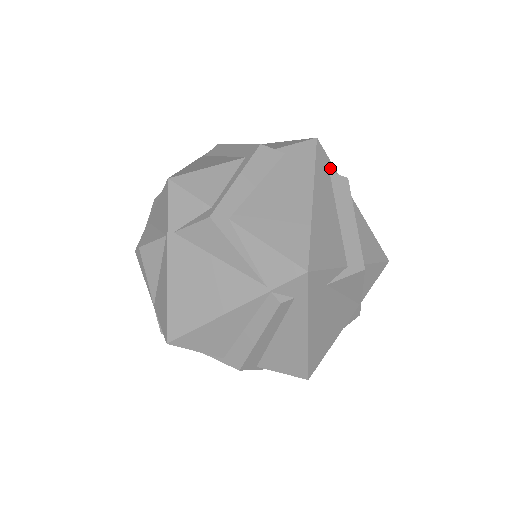
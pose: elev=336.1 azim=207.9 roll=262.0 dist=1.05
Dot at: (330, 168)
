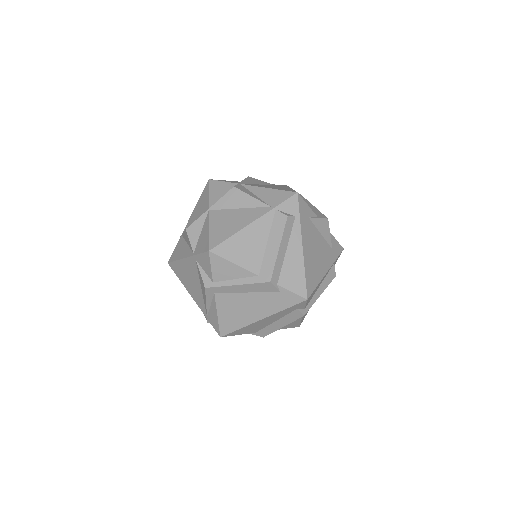
Dot at: (300, 308)
